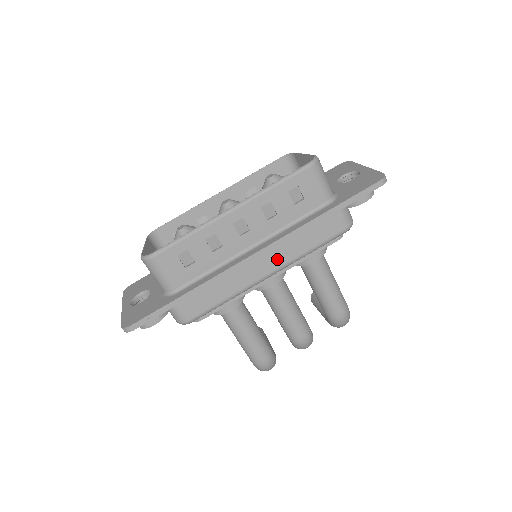
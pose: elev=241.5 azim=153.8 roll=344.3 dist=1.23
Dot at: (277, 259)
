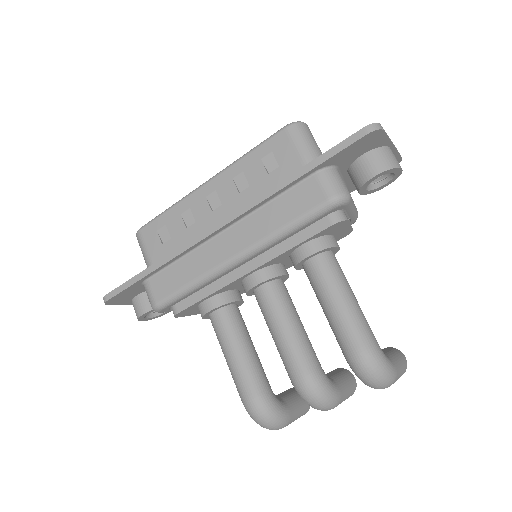
Dot at: (244, 237)
